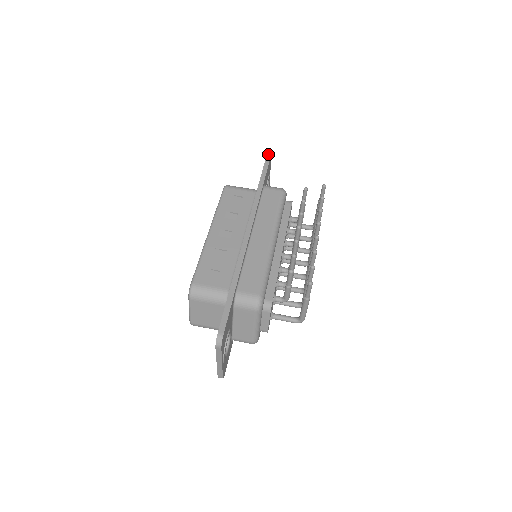
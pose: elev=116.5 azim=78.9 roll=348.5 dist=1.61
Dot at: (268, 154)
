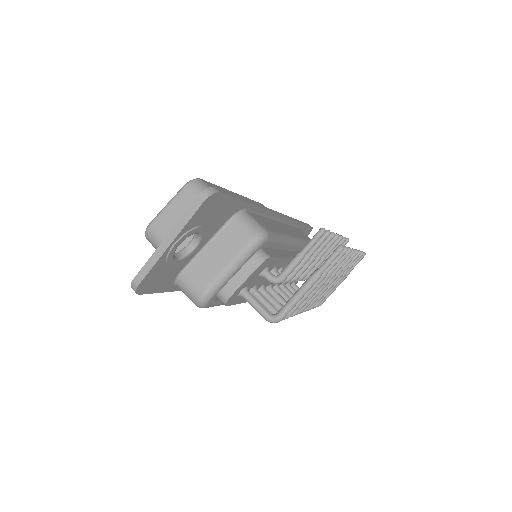
Dot at: occluded
